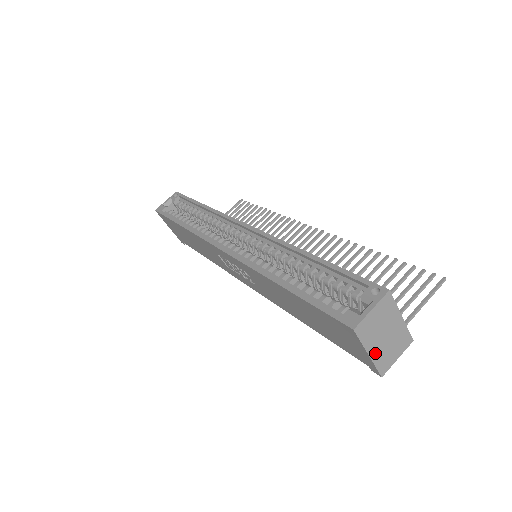
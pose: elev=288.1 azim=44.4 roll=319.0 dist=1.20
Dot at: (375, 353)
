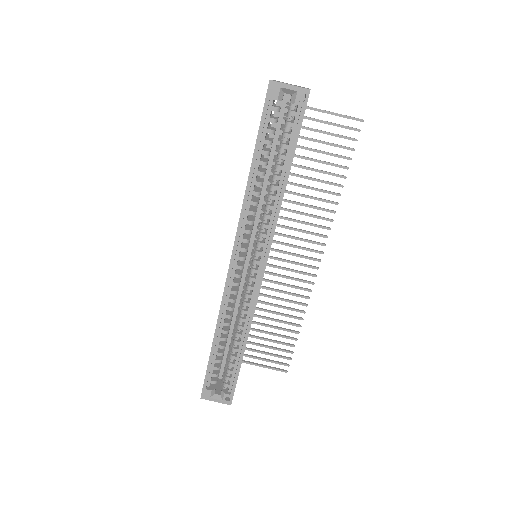
Dot at: occluded
